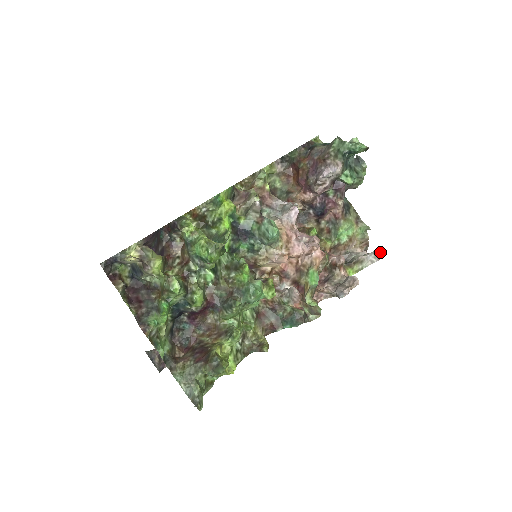
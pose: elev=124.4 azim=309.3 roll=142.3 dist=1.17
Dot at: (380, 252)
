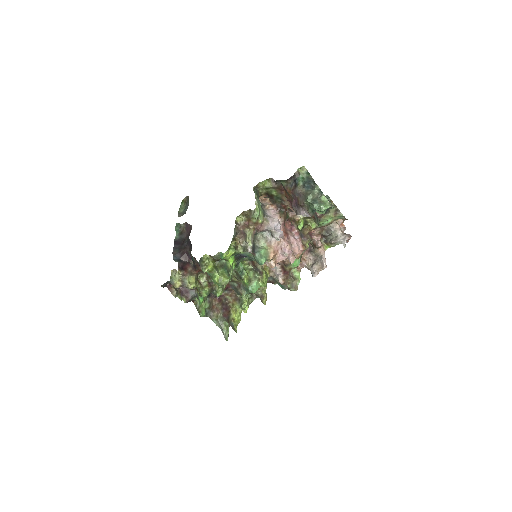
Dot at: (348, 239)
